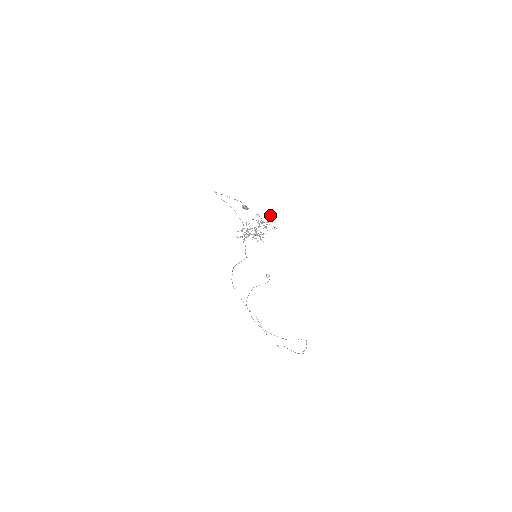
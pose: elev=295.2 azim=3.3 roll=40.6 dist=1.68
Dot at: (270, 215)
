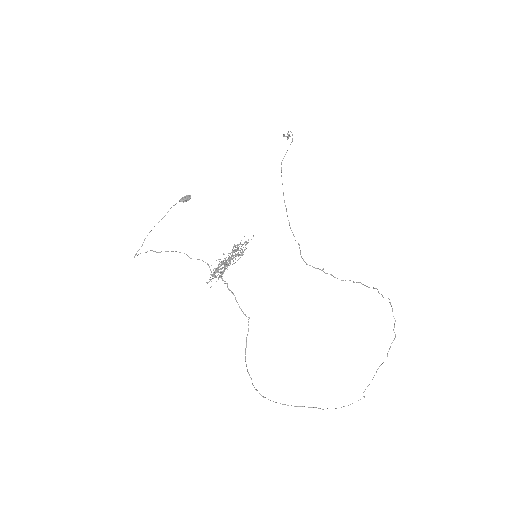
Dot at: (228, 260)
